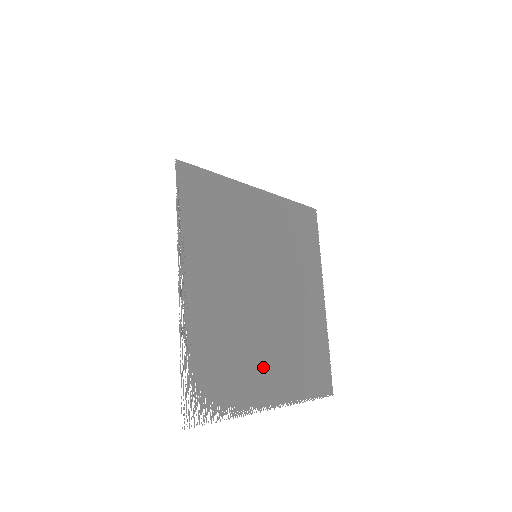
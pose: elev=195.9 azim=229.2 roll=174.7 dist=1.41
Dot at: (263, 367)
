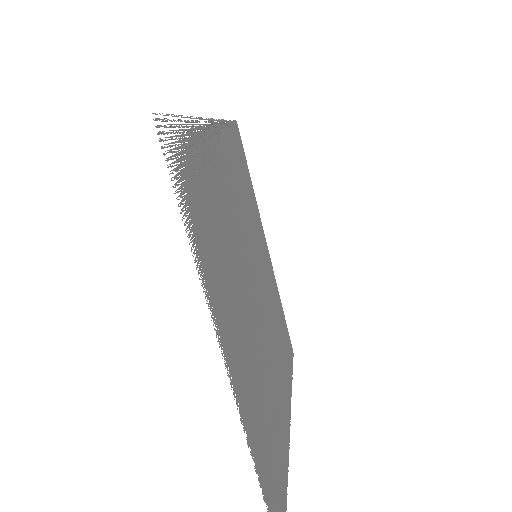
Dot at: (234, 316)
